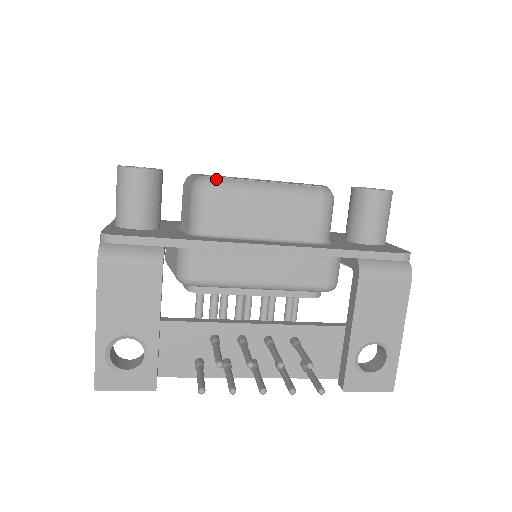
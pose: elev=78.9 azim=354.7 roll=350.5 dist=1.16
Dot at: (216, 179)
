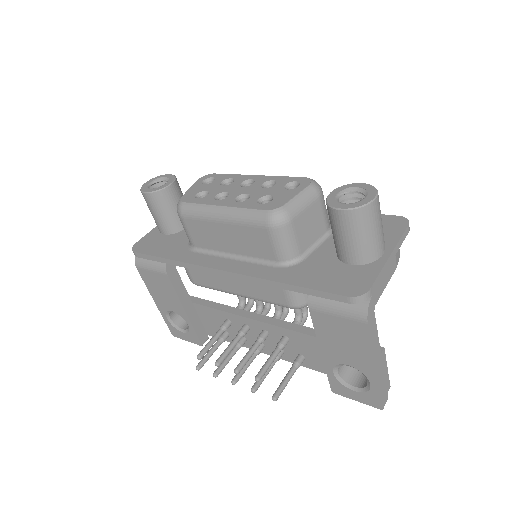
Dot at: (185, 205)
